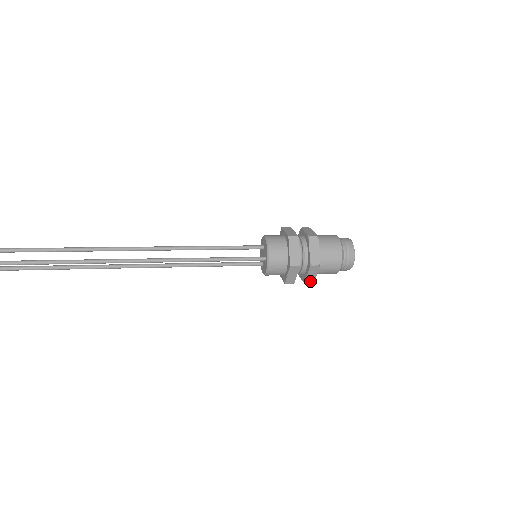
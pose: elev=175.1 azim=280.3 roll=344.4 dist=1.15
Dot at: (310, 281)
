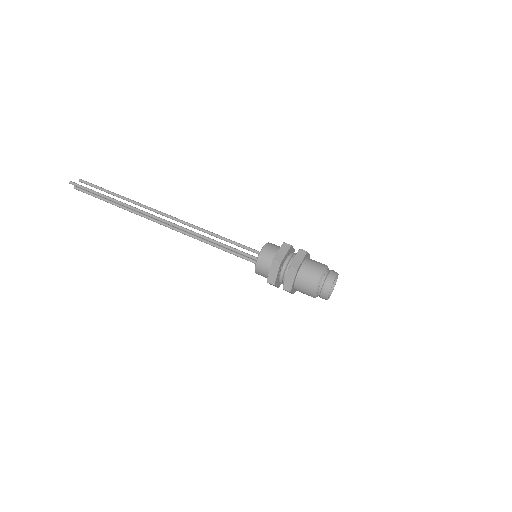
Dot at: occluded
